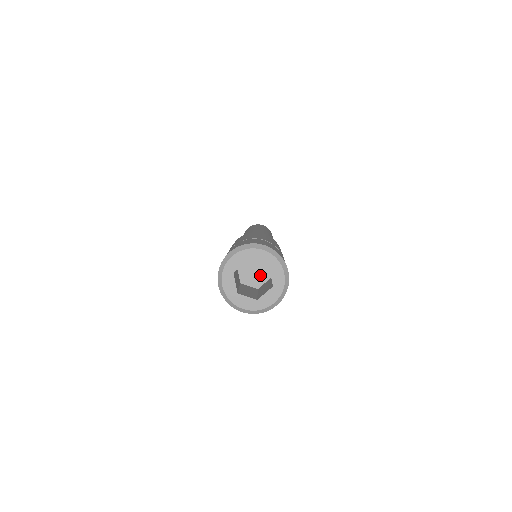
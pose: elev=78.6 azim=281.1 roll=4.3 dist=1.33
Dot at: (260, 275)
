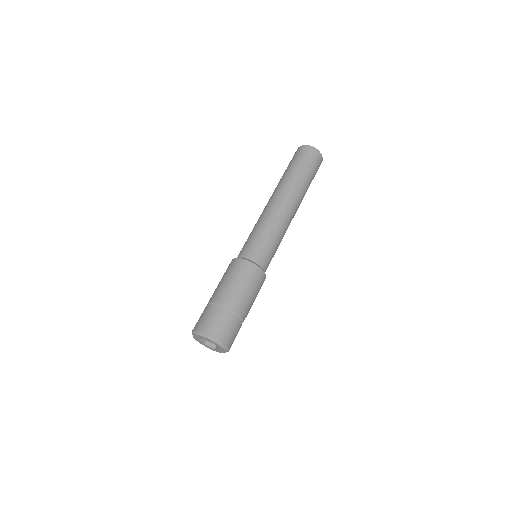
Dot at: occluded
